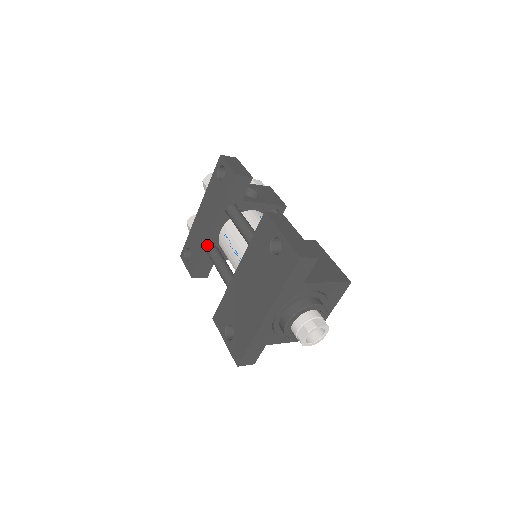
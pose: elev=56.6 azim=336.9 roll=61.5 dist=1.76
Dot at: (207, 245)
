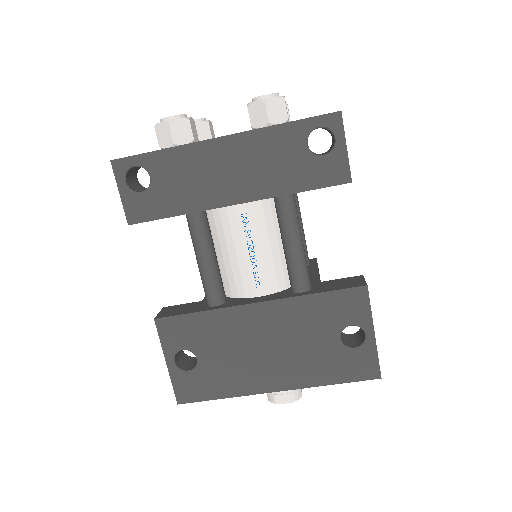
Dot at: (204, 210)
